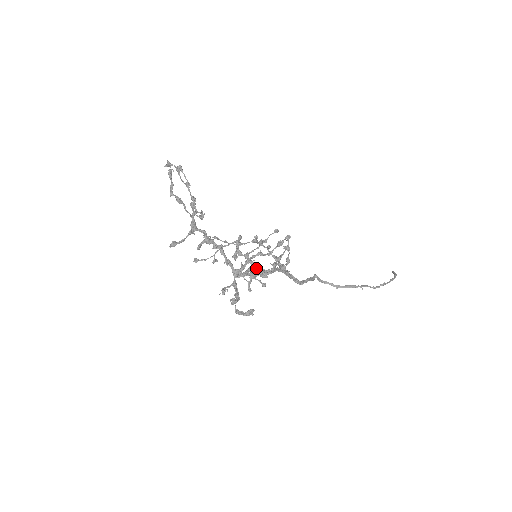
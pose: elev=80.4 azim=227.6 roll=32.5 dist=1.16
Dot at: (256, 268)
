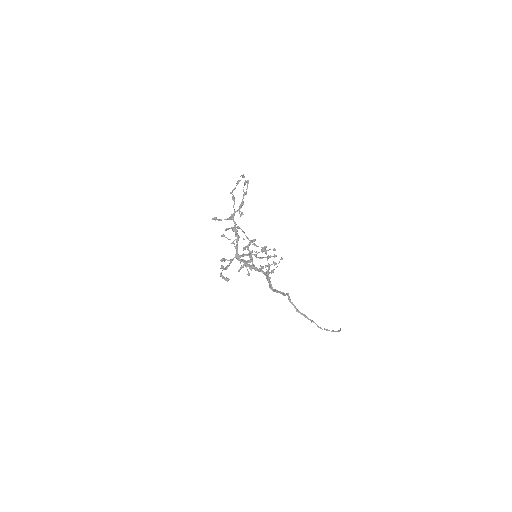
Dot at: occluded
